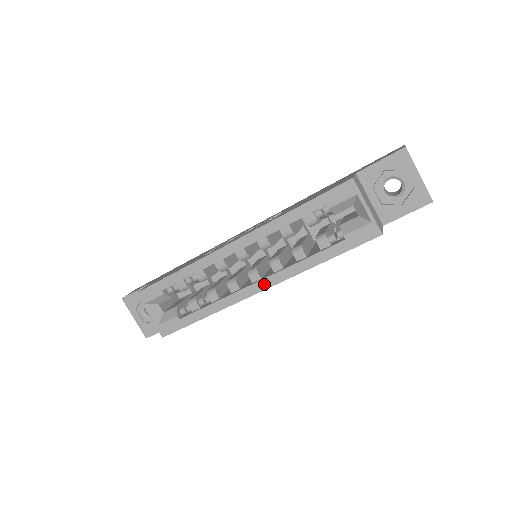
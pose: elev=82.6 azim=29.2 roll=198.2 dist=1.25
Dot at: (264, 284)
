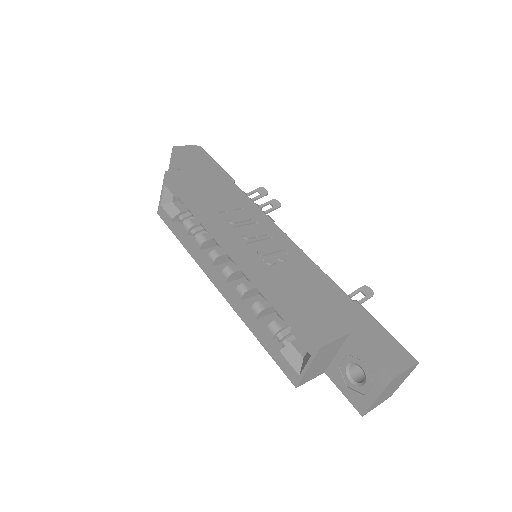
Dot at: (222, 289)
